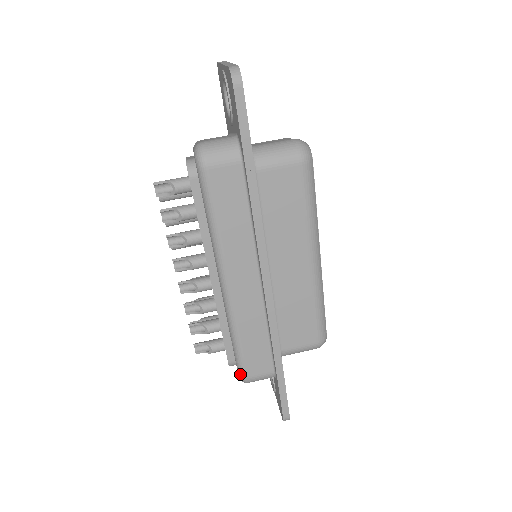
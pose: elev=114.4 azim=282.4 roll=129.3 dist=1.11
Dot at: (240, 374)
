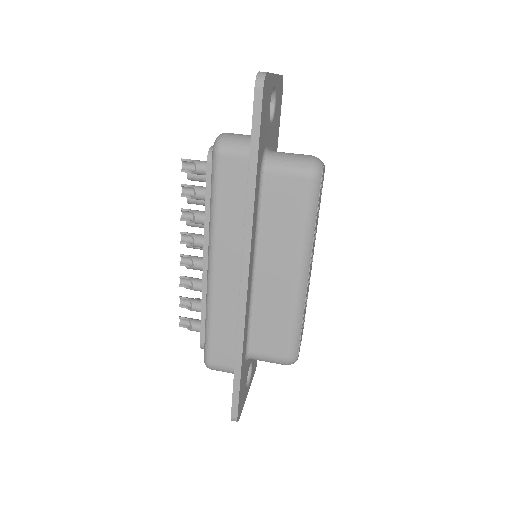
Dot at: (204, 357)
